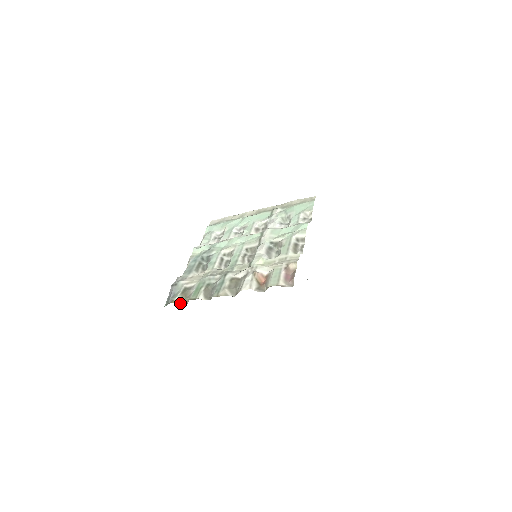
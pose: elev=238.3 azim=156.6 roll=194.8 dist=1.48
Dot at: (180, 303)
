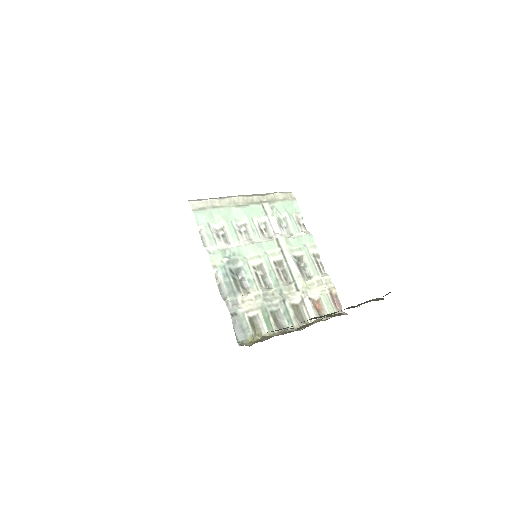
Dot at: (257, 338)
